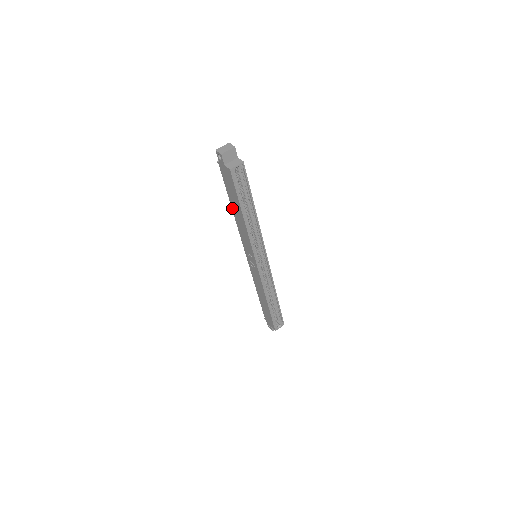
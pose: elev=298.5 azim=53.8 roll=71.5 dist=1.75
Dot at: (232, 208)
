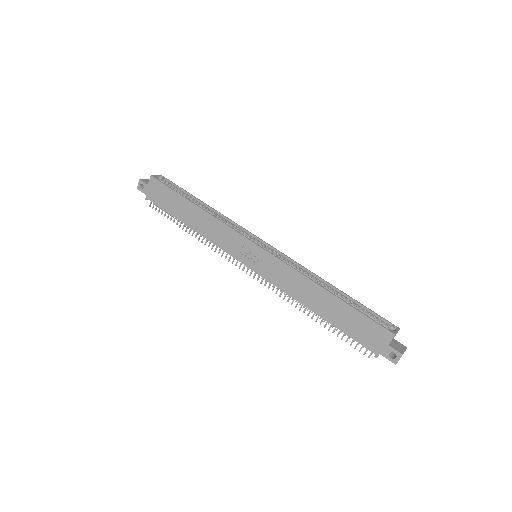
Dot at: (188, 225)
